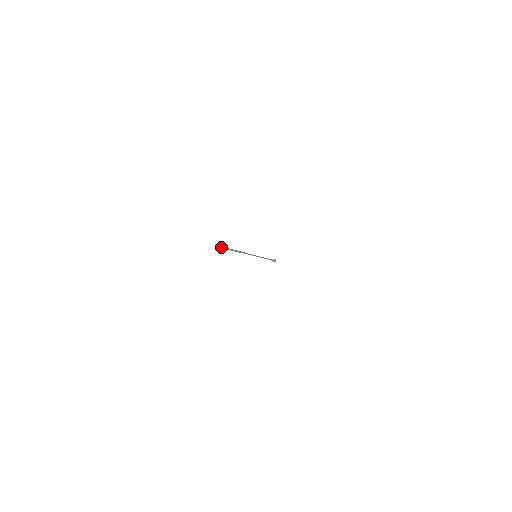
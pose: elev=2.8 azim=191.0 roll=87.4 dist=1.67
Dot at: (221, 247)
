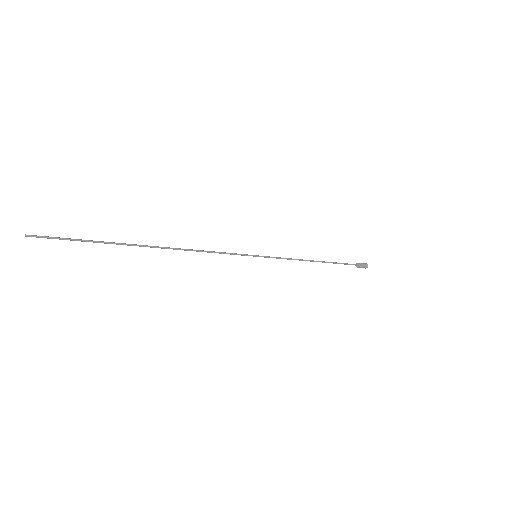
Dot at: (54, 238)
